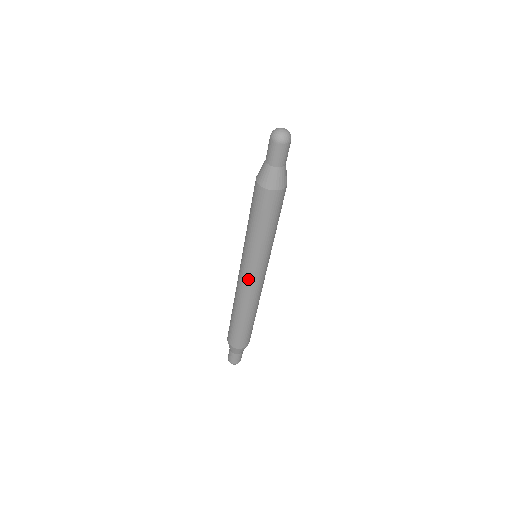
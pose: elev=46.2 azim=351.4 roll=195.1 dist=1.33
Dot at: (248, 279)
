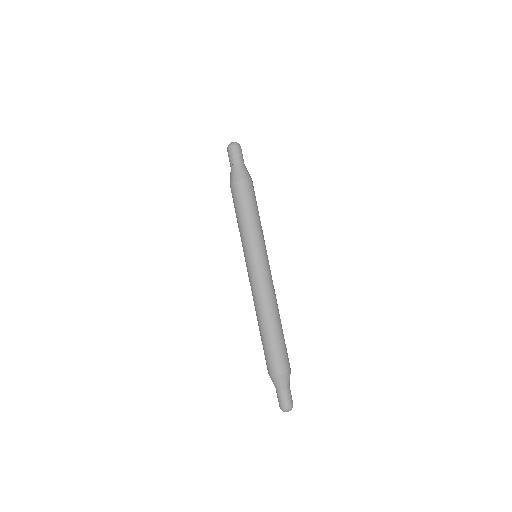
Dot at: (250, 275)
